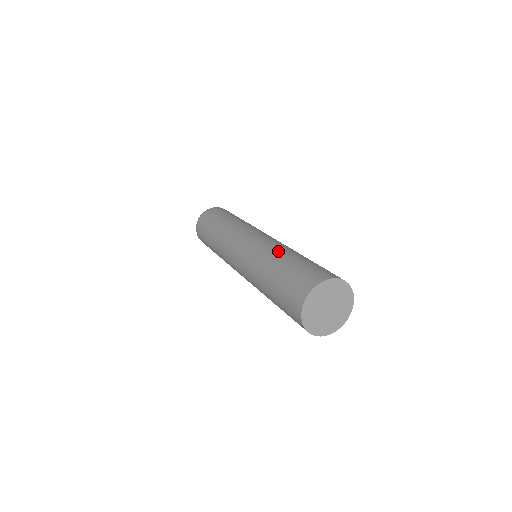
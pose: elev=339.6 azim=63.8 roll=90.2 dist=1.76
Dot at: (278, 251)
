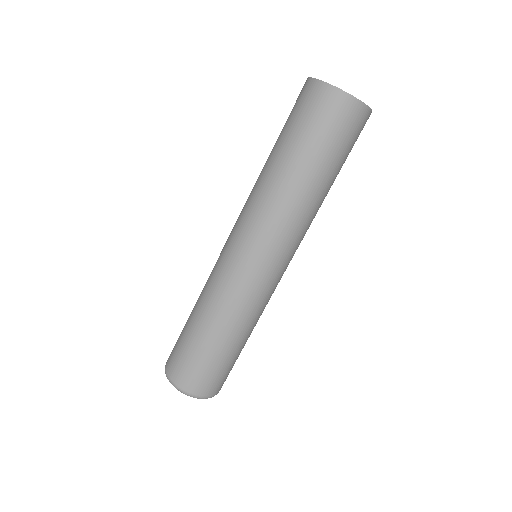
Dot at: occluded
